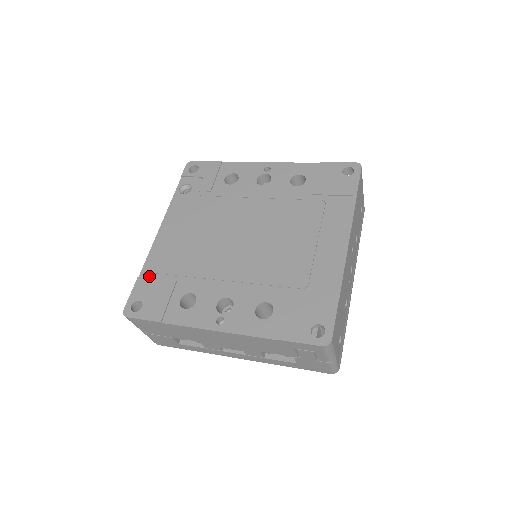
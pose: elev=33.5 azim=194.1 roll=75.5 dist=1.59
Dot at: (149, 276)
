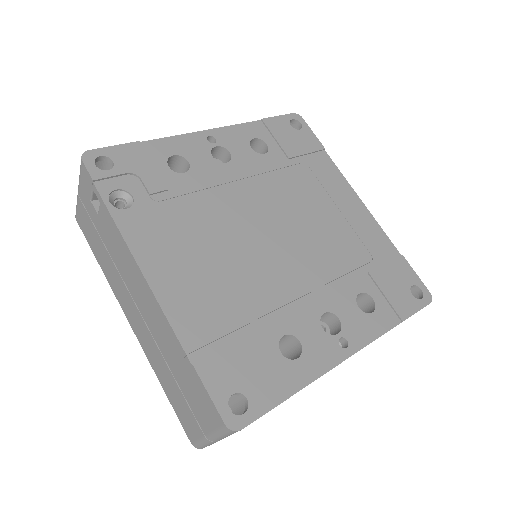
Dot at: (207, 352)
